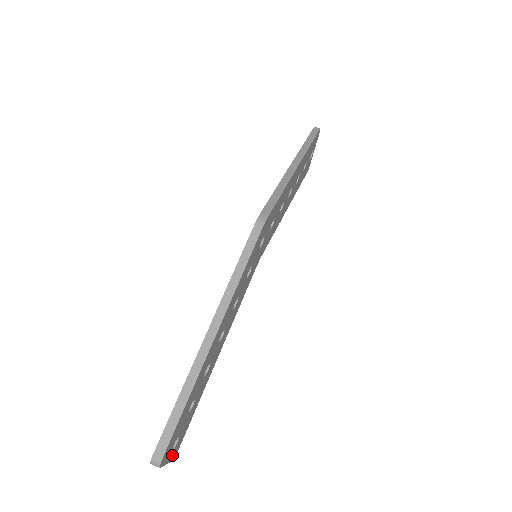
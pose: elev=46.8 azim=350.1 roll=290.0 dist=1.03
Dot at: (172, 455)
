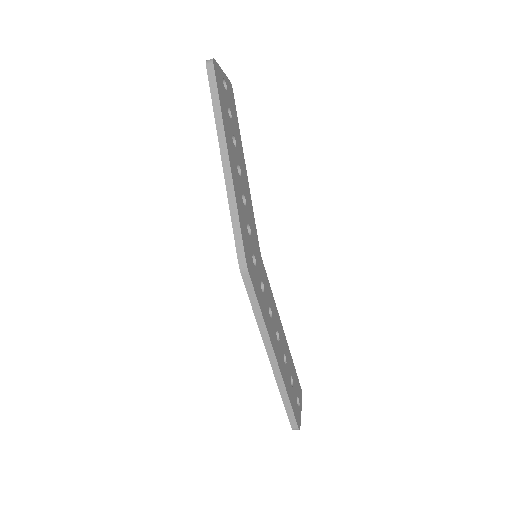
Dot at: (300, 402)
